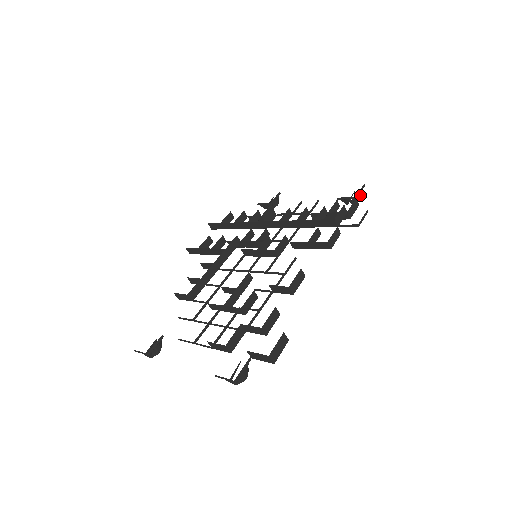
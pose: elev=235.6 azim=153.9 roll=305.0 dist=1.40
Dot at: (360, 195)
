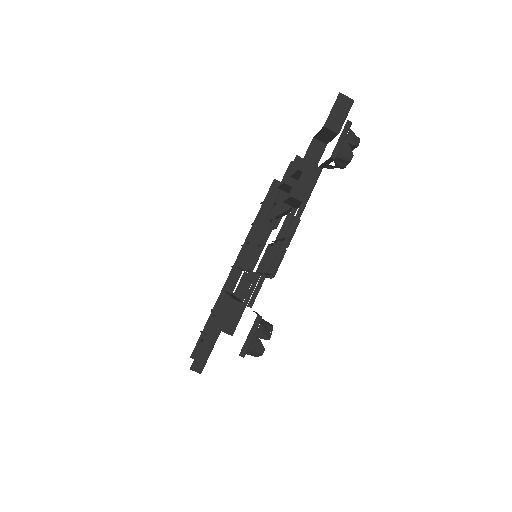
Dot at: occluded
